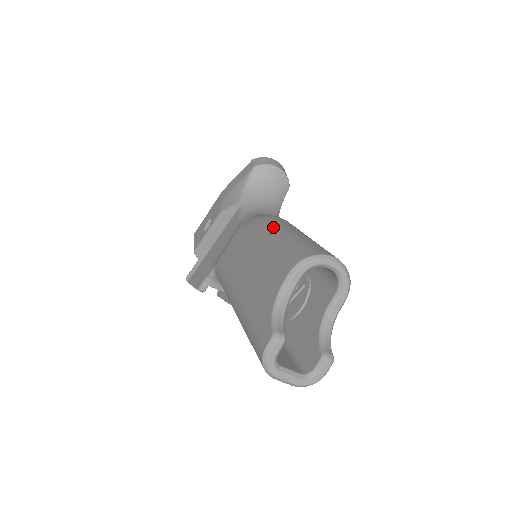
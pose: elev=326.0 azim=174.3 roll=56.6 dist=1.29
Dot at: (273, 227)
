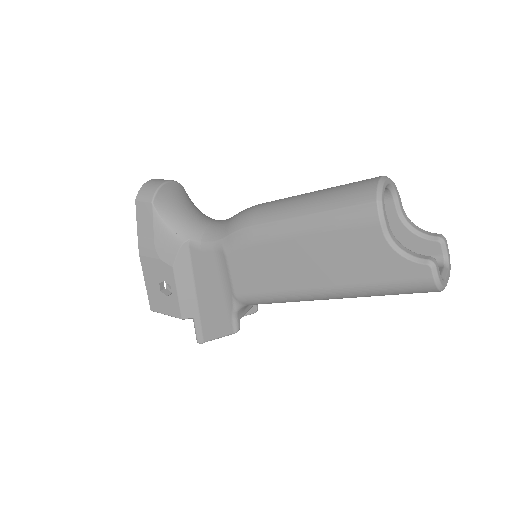
Dot at: (279, 217)
